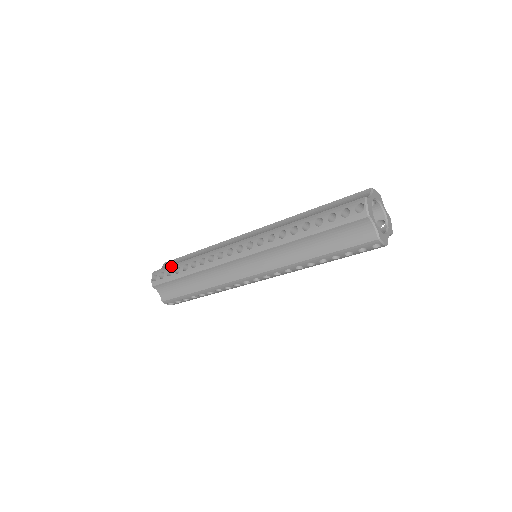
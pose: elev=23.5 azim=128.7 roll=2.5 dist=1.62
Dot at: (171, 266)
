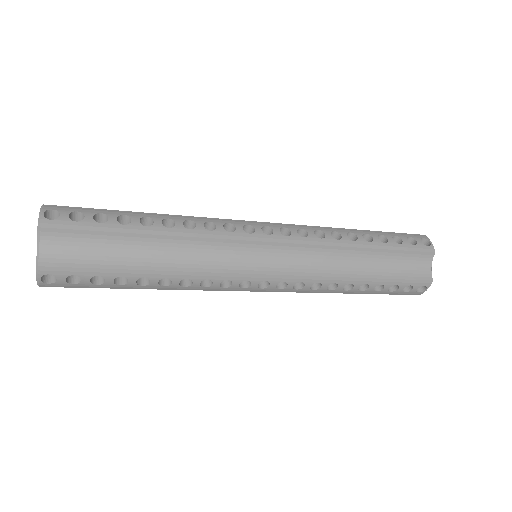
Dot at: (101, 272)
